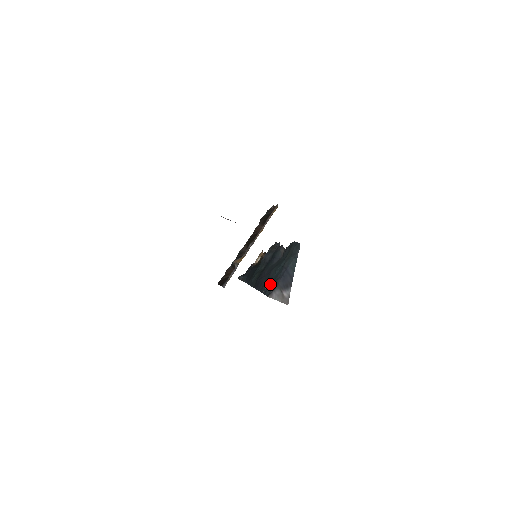
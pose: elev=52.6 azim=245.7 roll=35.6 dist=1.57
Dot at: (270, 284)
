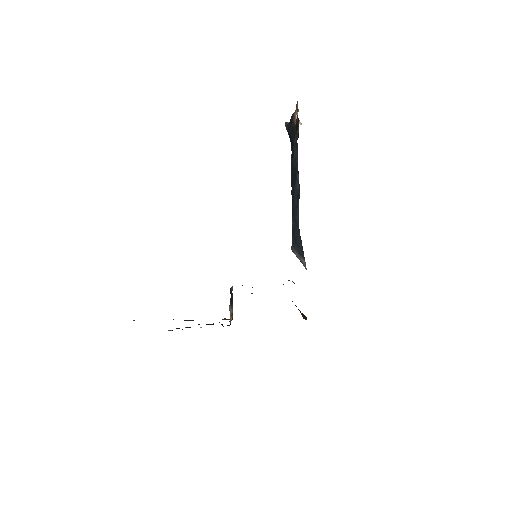
Dot at: (292, 231)
